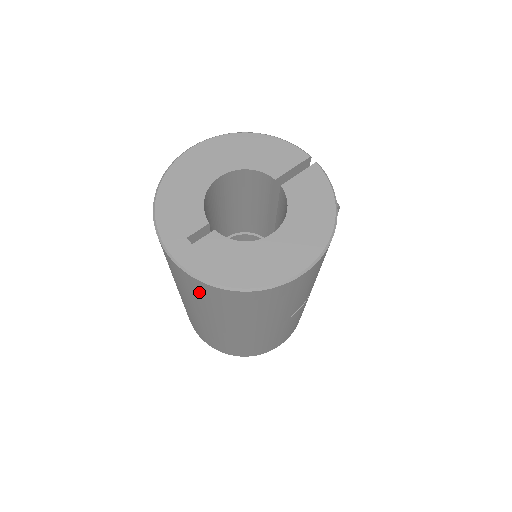
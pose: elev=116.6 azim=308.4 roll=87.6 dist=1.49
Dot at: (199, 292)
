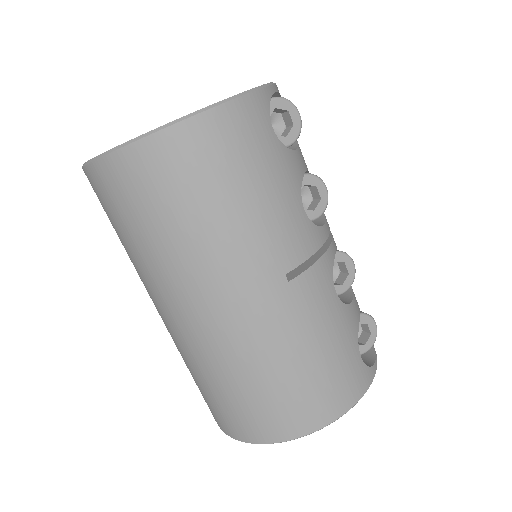
Dot at: (116, 204)
